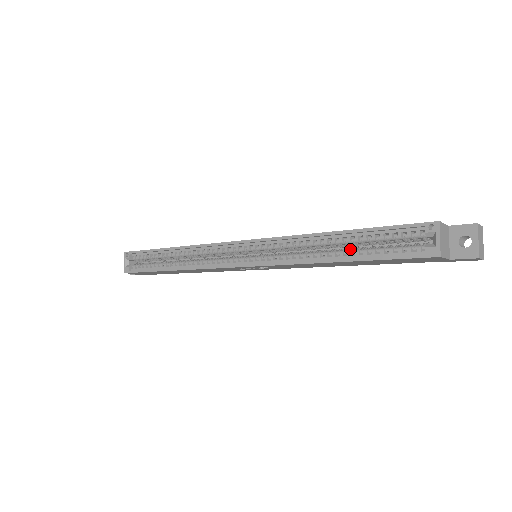
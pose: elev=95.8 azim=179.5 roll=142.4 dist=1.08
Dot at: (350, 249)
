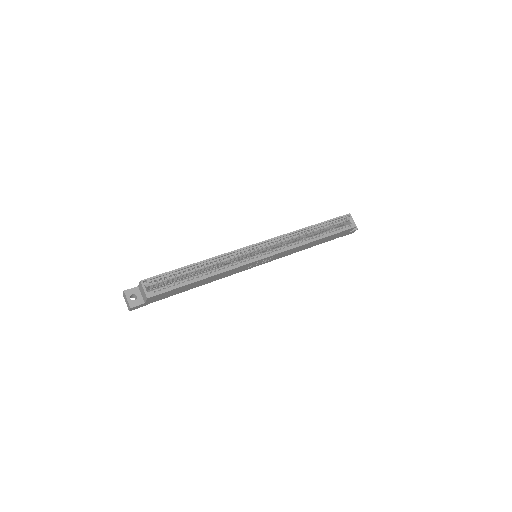
Dot at: (317, 234)
